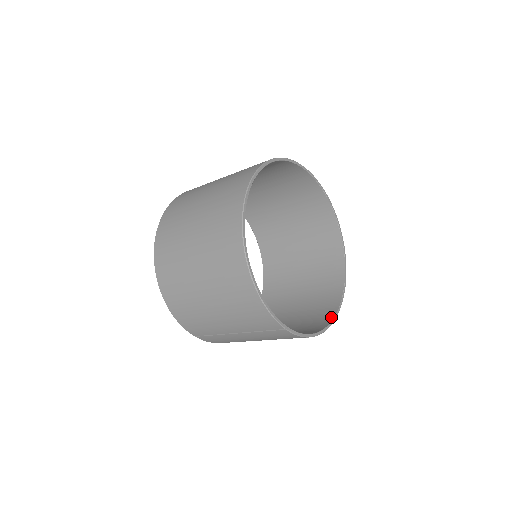
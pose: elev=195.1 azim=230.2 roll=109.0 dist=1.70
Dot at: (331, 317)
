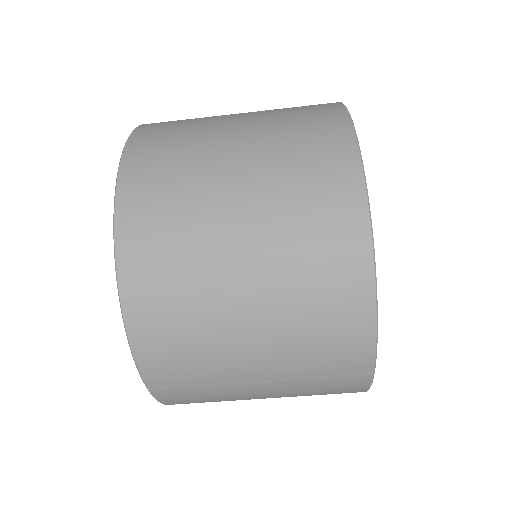
Dot at: occluded
